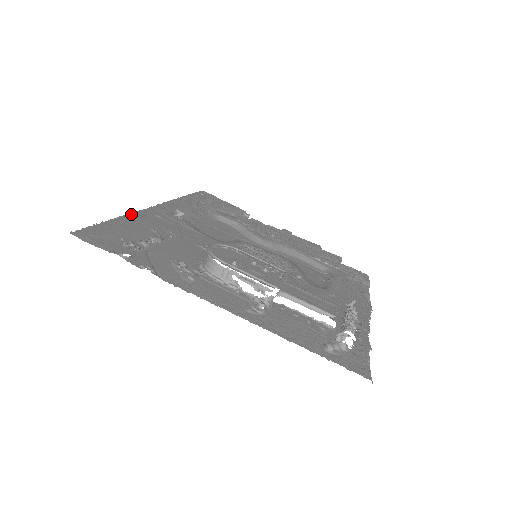
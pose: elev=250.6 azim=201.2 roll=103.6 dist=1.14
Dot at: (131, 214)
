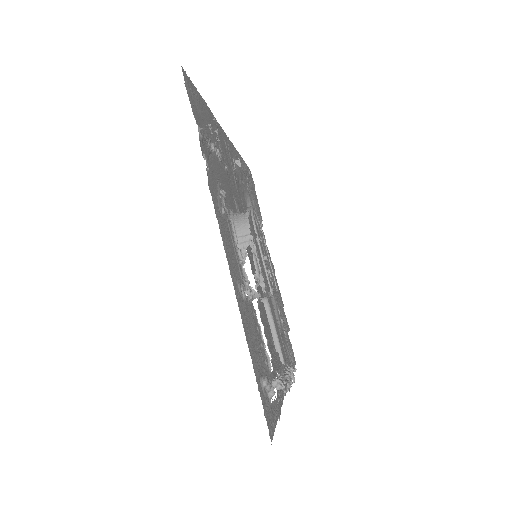
Dot at: (215, 118)
